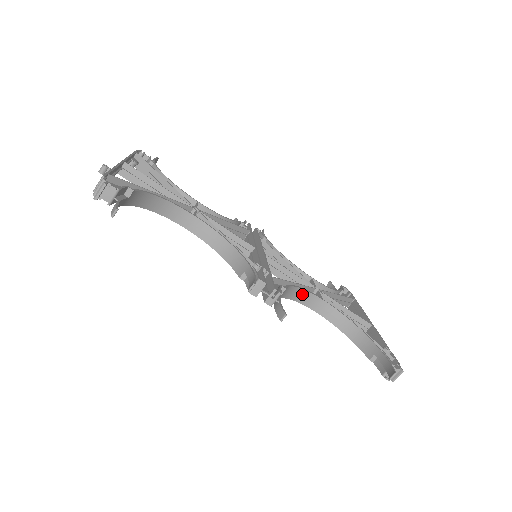
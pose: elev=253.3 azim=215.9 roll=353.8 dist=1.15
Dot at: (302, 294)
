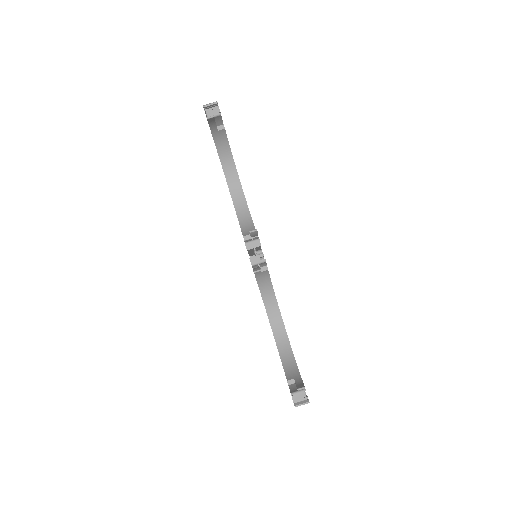
Dot at: (271, 298)
